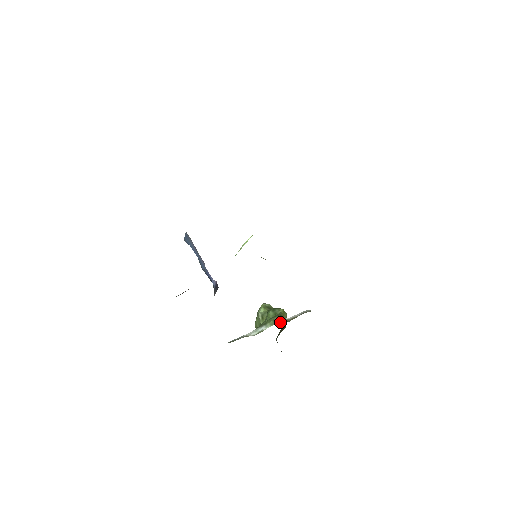
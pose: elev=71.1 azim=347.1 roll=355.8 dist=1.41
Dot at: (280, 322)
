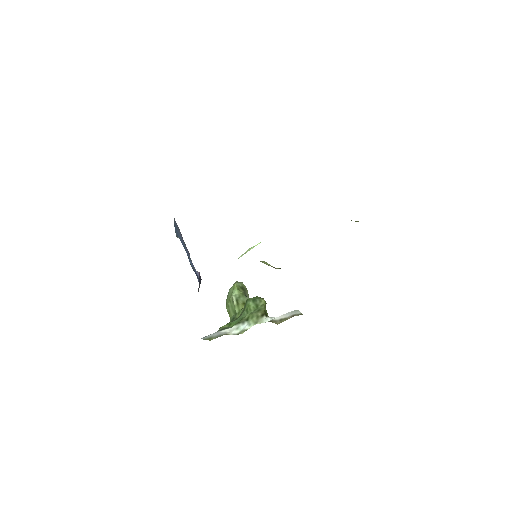
Dot at: (265, 321)
